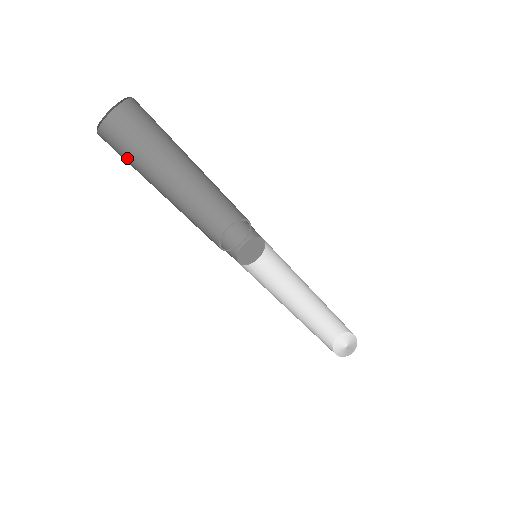
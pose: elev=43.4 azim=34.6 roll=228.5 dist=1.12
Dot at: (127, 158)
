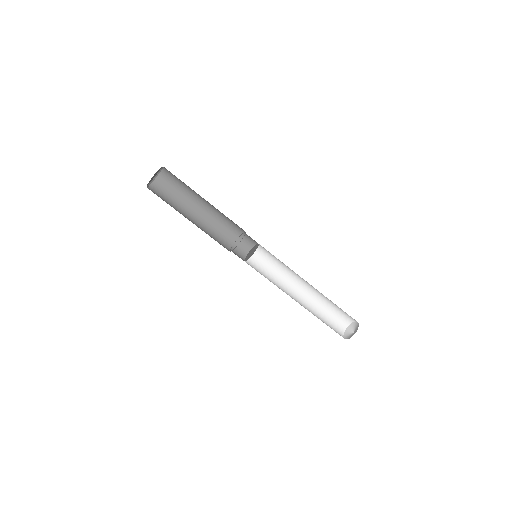
Dot at: (169, 196)
